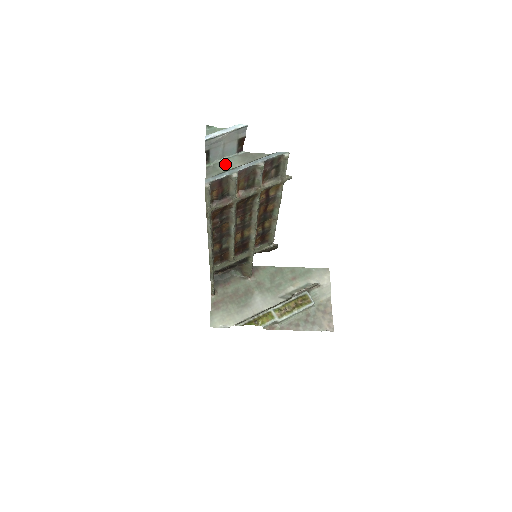
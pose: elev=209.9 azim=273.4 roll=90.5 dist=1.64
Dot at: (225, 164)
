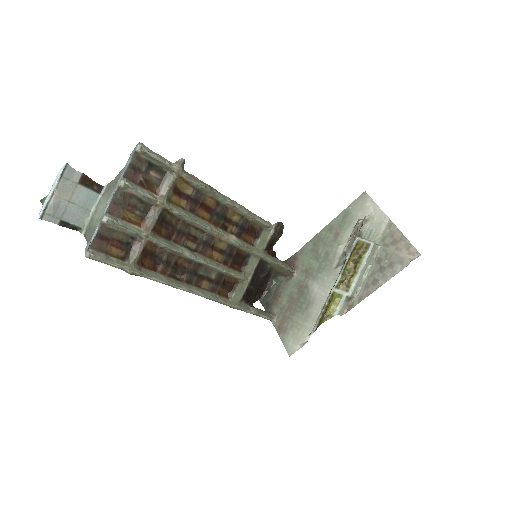
Dot at: (96, 216)
